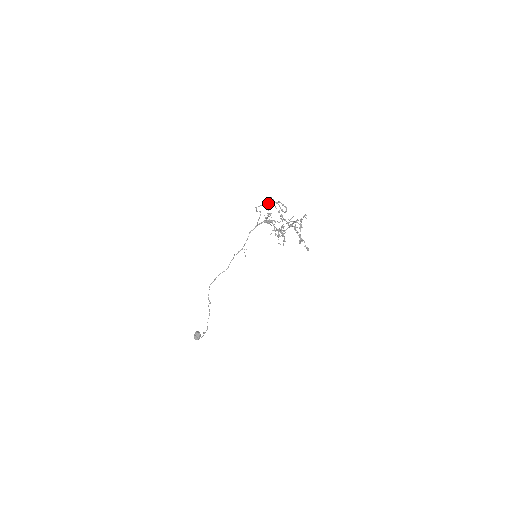
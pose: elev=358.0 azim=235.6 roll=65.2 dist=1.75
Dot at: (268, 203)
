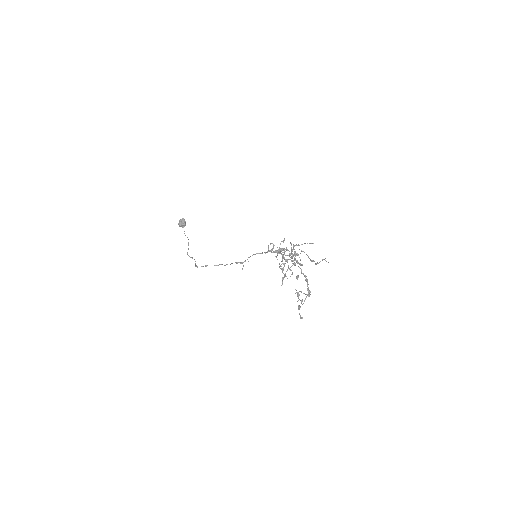
Dot at: (283, 258)
